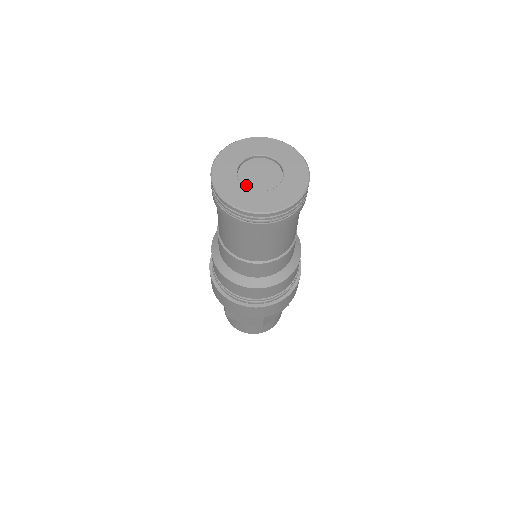
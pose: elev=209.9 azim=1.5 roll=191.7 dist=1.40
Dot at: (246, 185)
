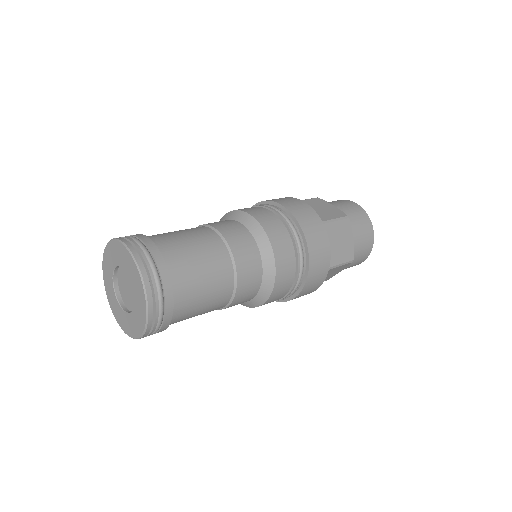
Dot at: (121, 277)
